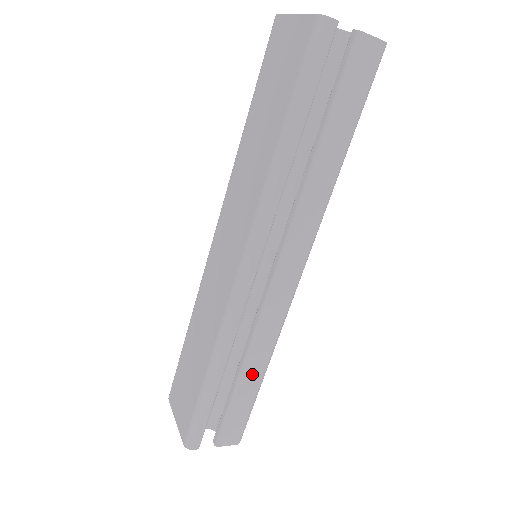
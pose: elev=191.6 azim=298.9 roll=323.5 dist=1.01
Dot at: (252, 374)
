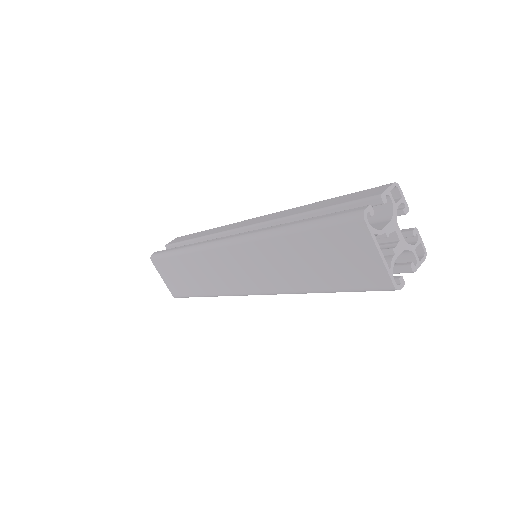
Dot at: occluded
